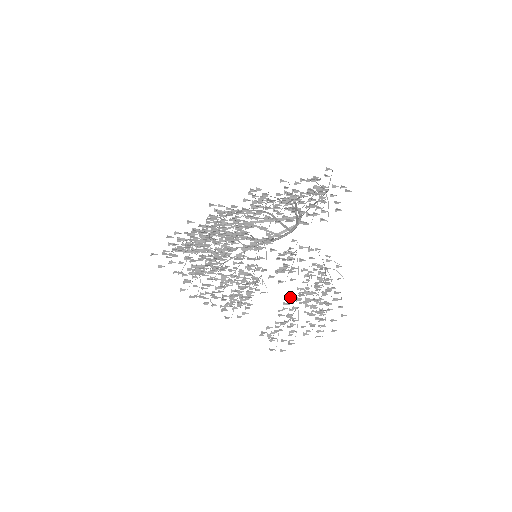
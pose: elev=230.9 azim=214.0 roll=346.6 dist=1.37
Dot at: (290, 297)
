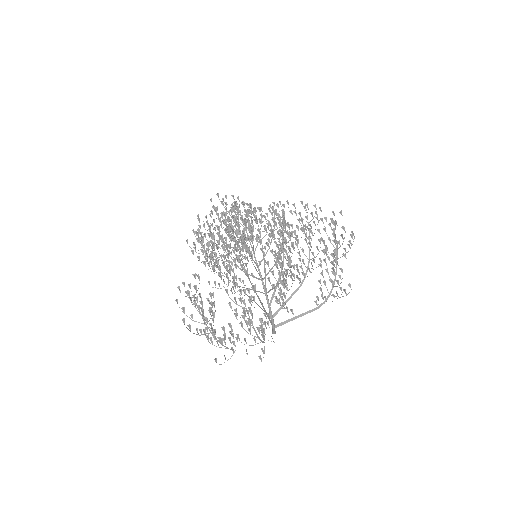
Dot at: occluded
